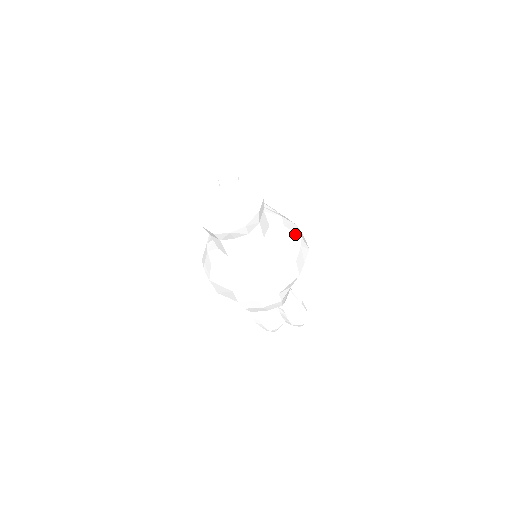
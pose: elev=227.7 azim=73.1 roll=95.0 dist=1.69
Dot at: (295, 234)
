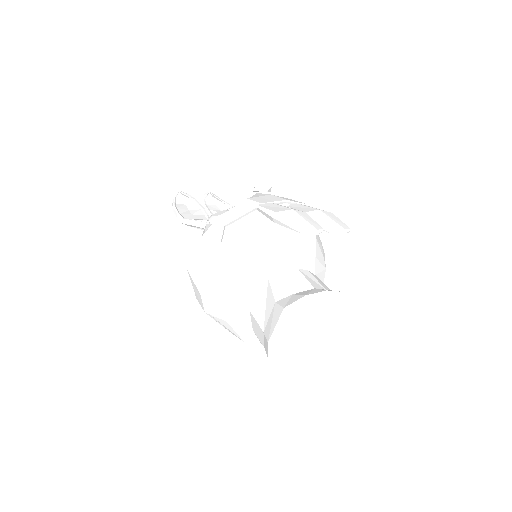
Dot at: occluded
